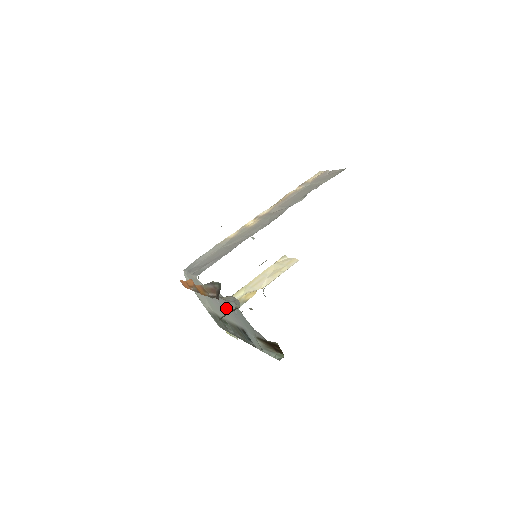
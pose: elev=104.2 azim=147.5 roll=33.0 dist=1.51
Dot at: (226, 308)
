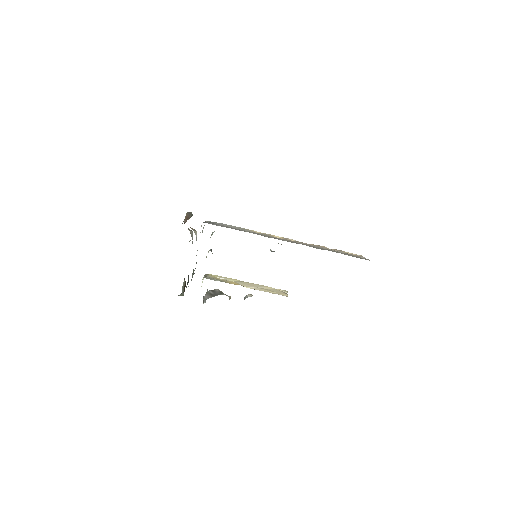
Dot at: occluded
